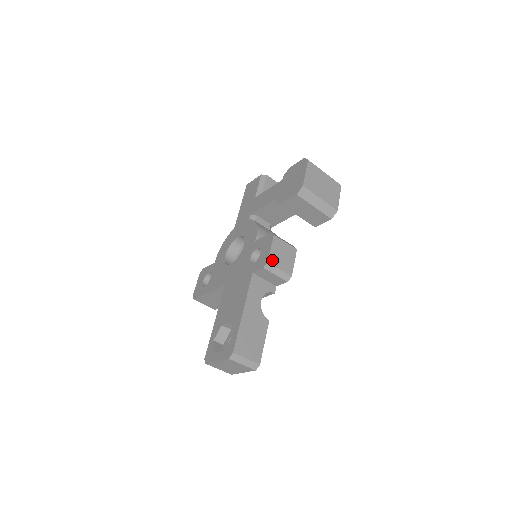
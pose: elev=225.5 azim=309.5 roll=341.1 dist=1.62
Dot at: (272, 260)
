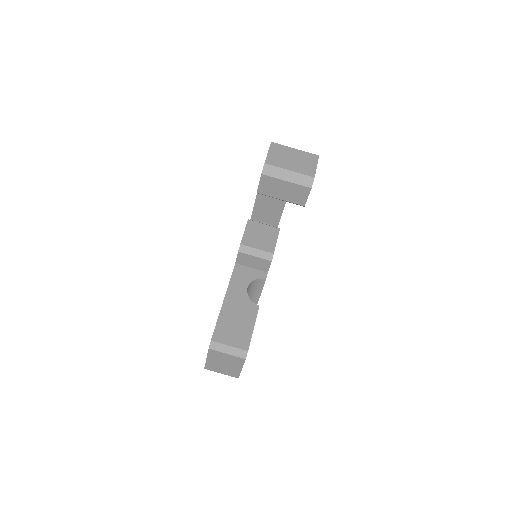
Dot at: (246, 242)
